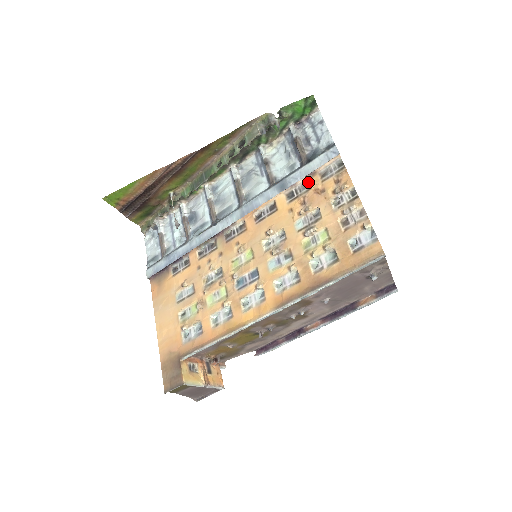
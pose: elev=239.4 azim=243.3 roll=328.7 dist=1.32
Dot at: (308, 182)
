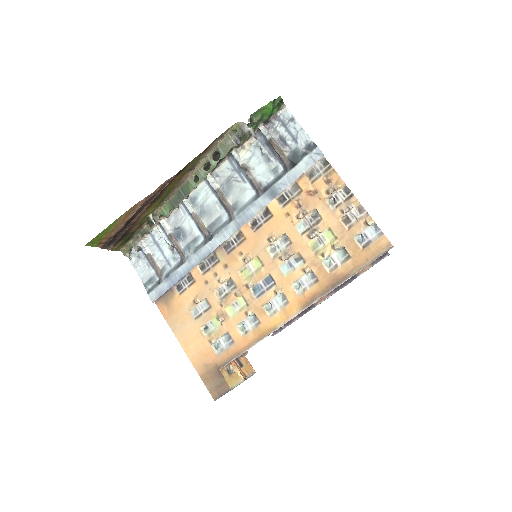
Dot at: (297, 184)
